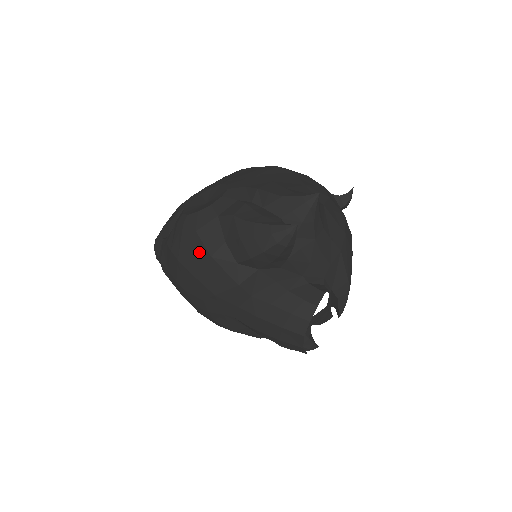
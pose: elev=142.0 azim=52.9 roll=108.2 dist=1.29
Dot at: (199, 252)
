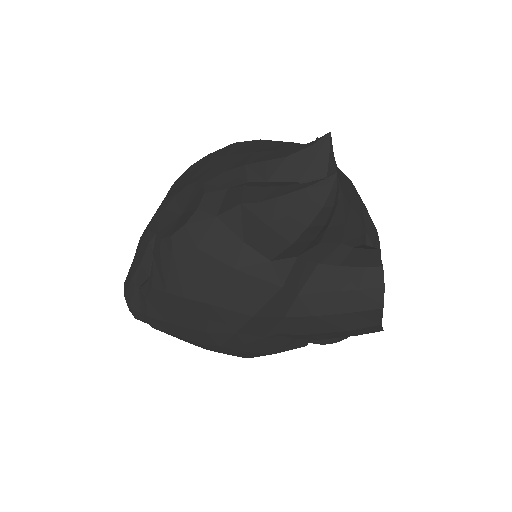
Dot at: (213, 272)
